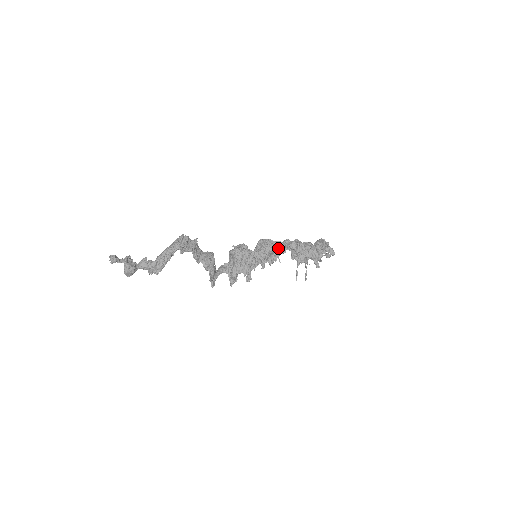
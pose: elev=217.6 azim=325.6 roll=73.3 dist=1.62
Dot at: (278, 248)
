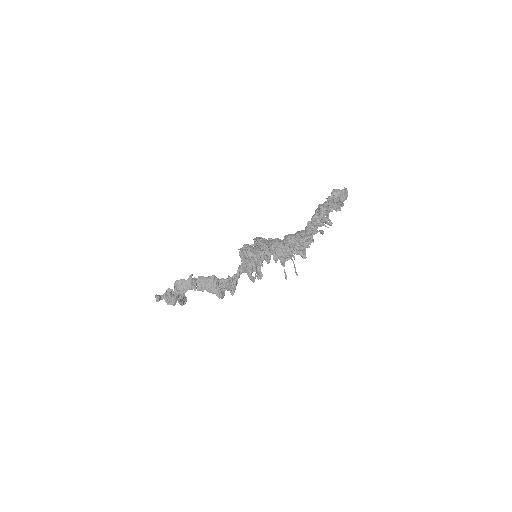
Dot at: (267, 246)
